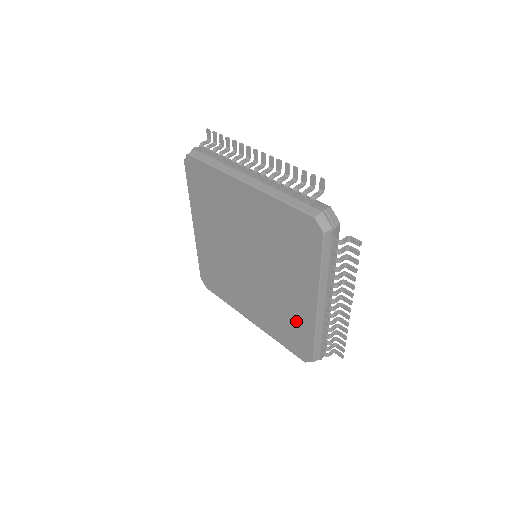
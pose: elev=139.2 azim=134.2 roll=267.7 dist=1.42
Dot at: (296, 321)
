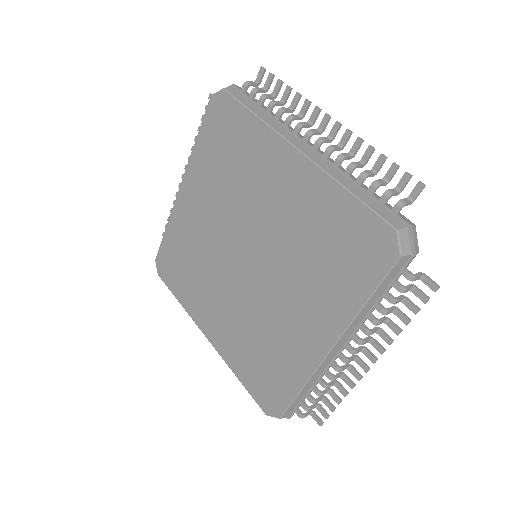
Dot at: (322, 218)
